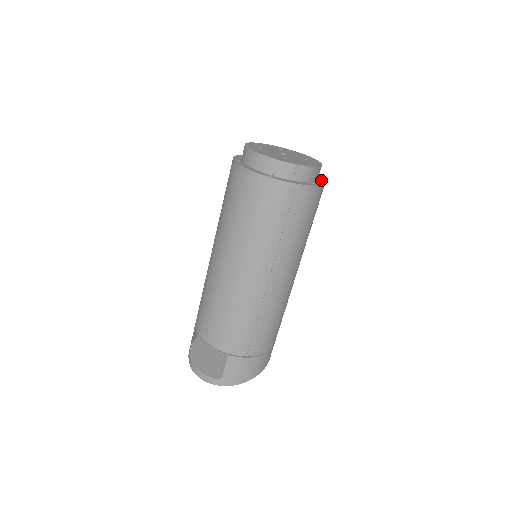
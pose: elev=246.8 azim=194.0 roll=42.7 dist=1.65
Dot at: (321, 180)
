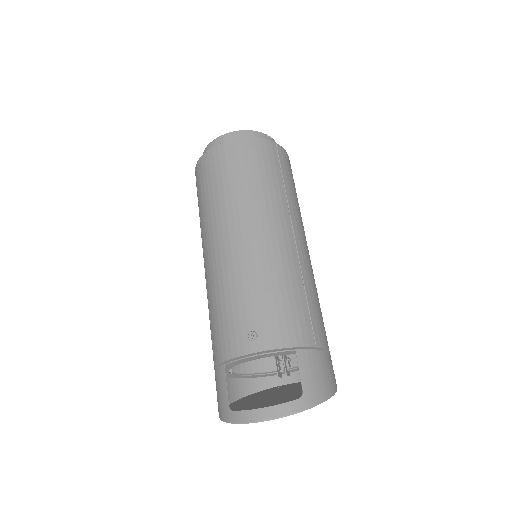
Dot at: occluded
